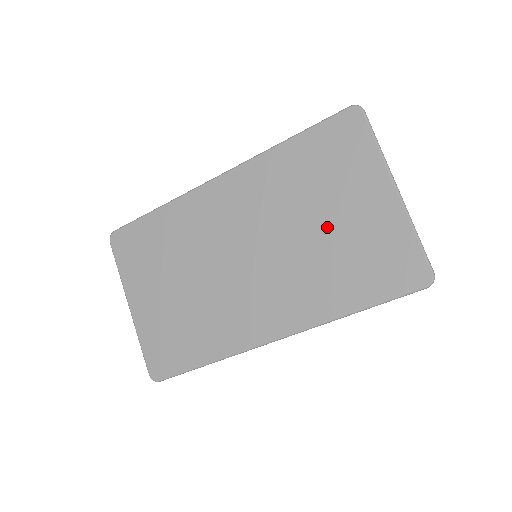
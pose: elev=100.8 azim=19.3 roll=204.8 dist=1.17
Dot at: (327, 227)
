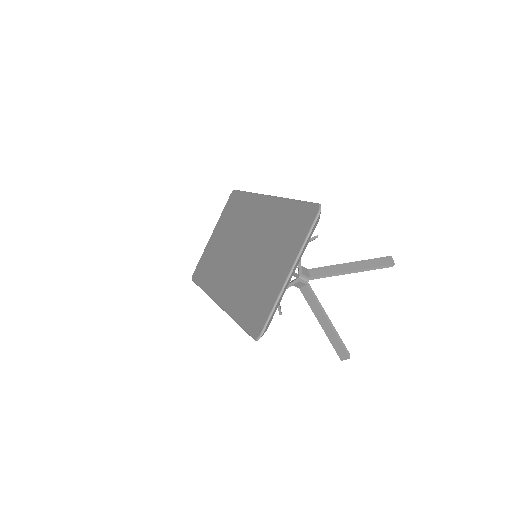
Dot at: (263, 266)
